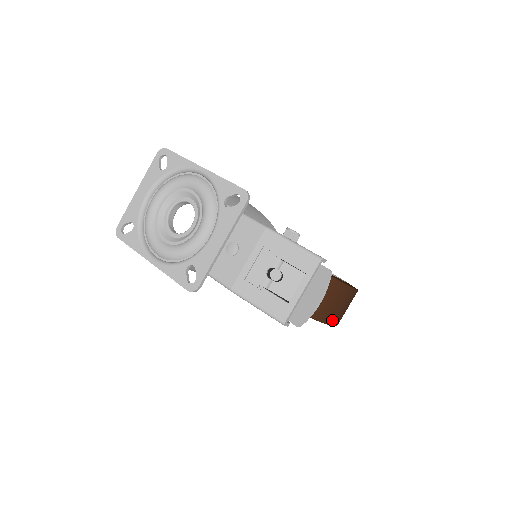
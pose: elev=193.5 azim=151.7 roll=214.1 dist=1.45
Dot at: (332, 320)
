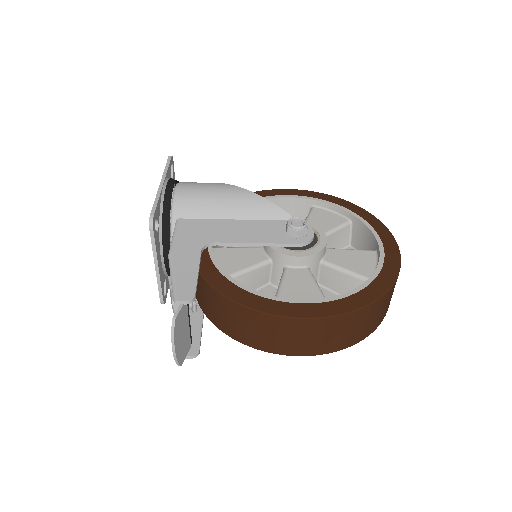
Dot at: (291, 351)
